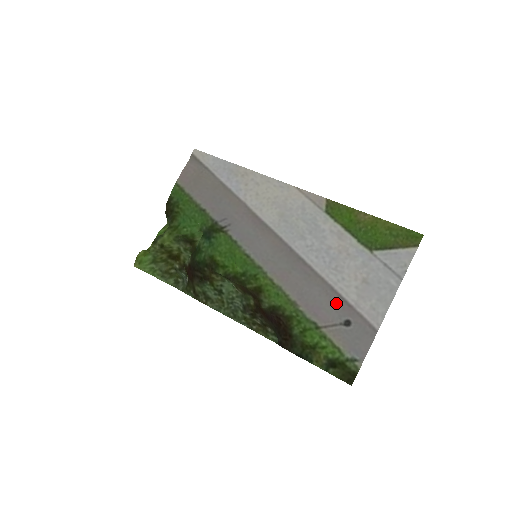
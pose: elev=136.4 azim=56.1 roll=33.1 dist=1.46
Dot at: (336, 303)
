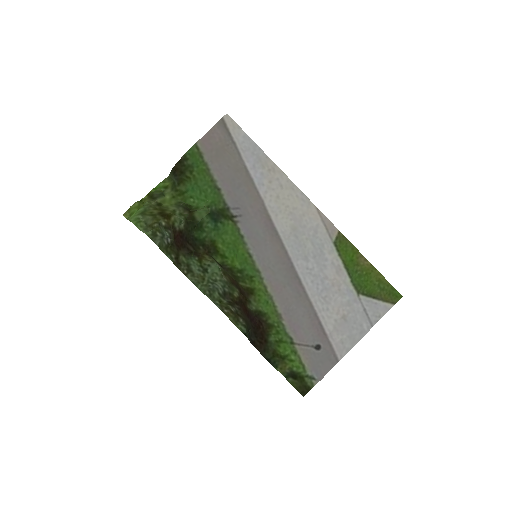
Dot at: (315, 328)
